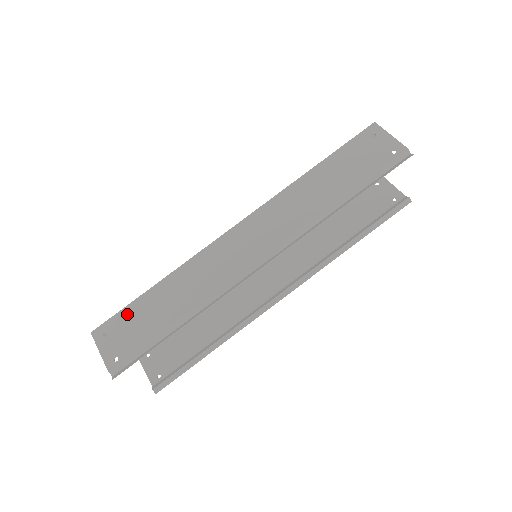
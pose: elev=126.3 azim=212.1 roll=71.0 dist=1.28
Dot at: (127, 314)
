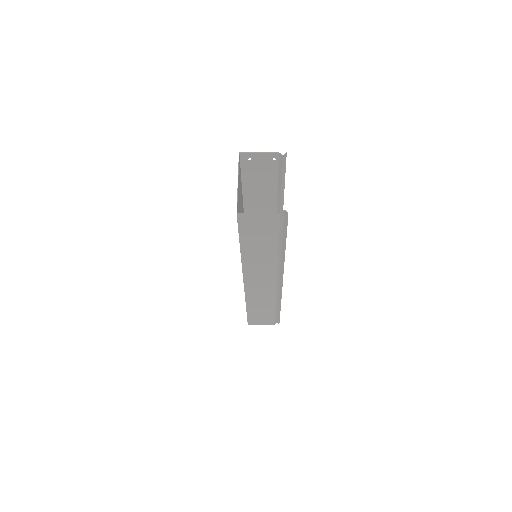
Dot at: (247, 174)
